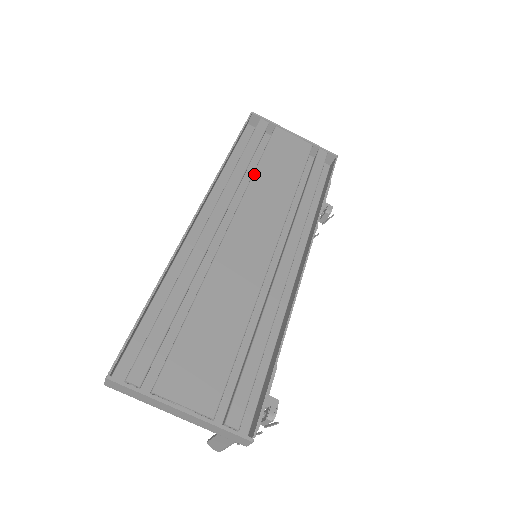
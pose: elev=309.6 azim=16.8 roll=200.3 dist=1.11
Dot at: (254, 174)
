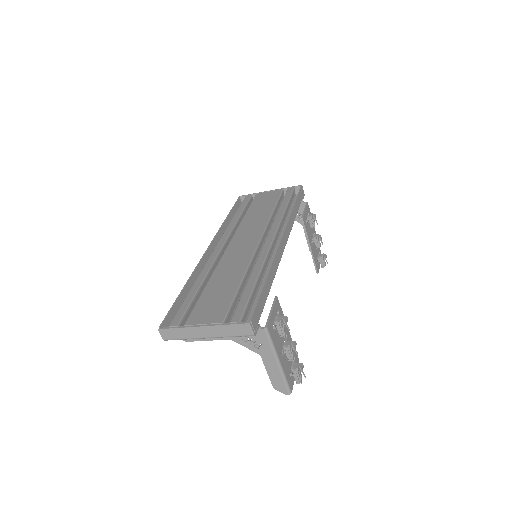
Dot at: (243, 219)
